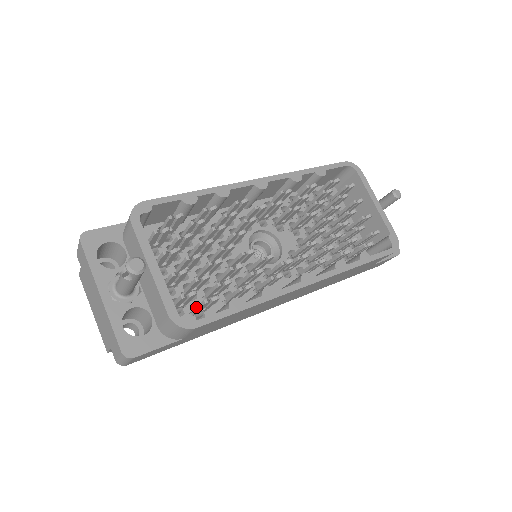
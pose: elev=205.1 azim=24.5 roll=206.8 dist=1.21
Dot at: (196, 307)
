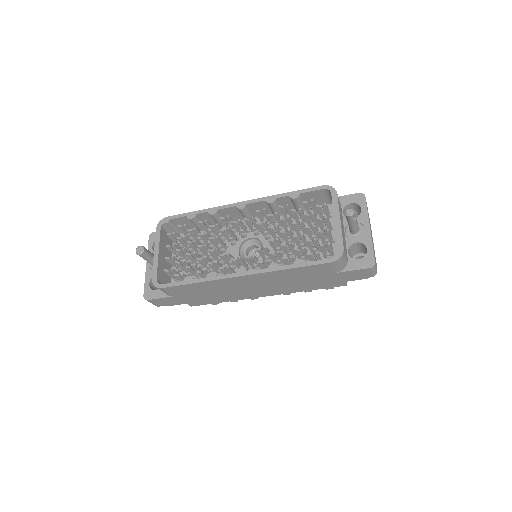
Dot at: (180, 279)
